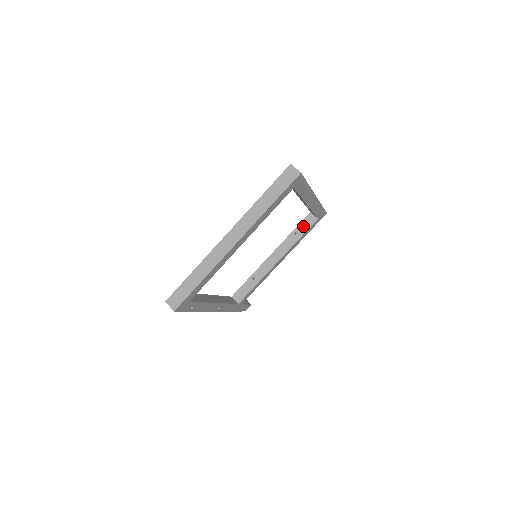
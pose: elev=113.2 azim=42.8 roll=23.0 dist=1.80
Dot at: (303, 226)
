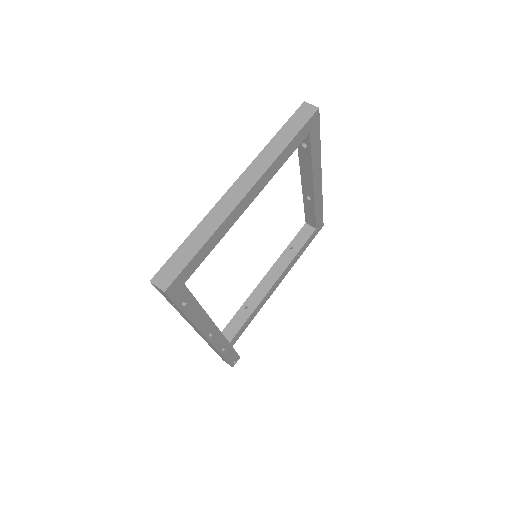
Dot at: (300, 239)
